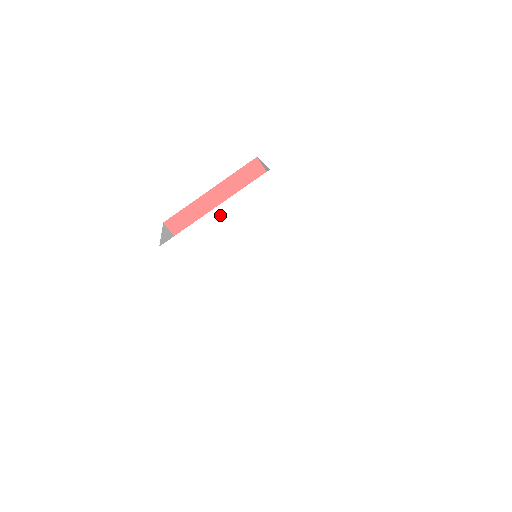
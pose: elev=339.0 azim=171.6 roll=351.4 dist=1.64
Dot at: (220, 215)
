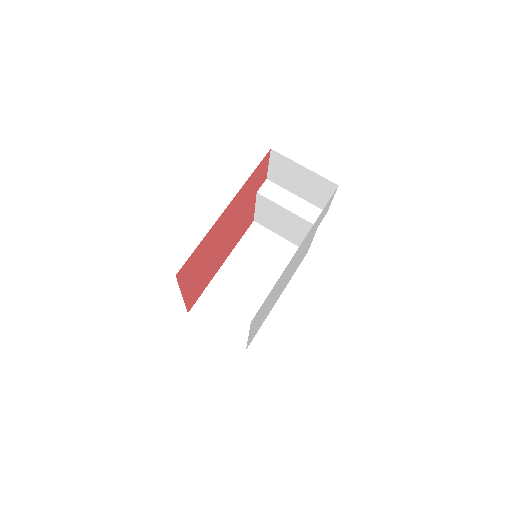
Dot at: (252, 331)
